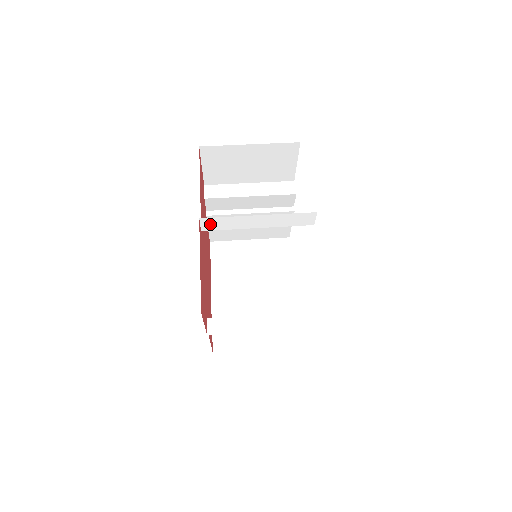
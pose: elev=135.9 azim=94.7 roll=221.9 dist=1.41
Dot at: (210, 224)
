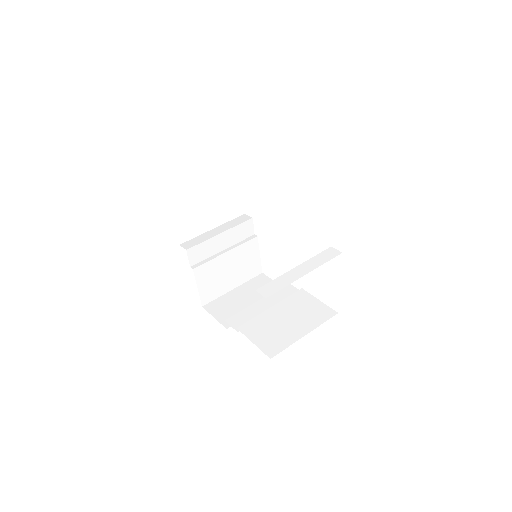
Dot at: (216, 217)
